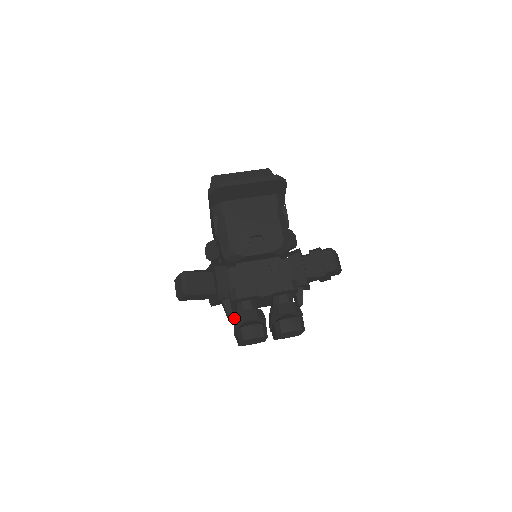
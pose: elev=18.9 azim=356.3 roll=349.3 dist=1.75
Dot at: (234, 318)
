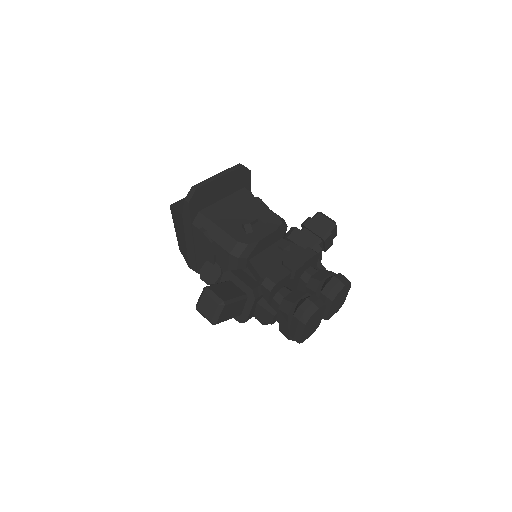
Dot at: (282, 309)
